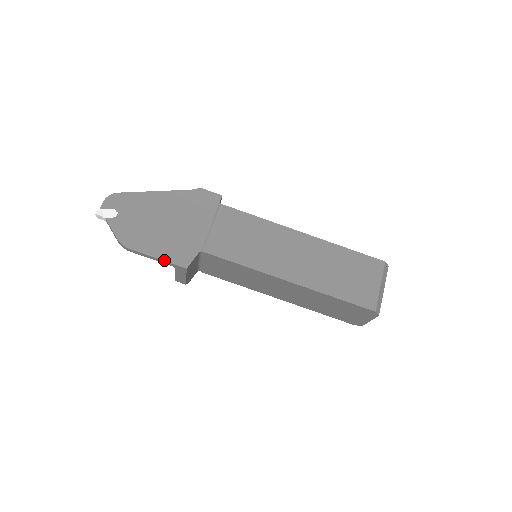
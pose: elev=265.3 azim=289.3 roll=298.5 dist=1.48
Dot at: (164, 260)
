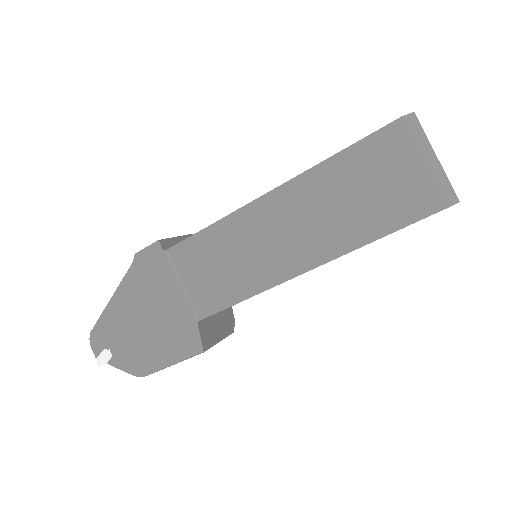
Dot at: (180, 361)
